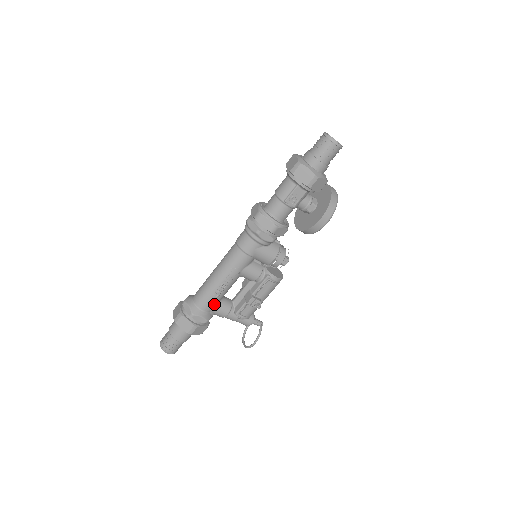
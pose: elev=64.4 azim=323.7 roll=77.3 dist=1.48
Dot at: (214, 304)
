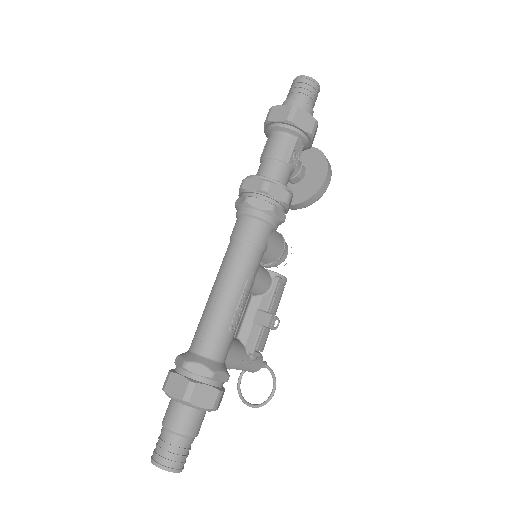
Dot at: (229, 346)
